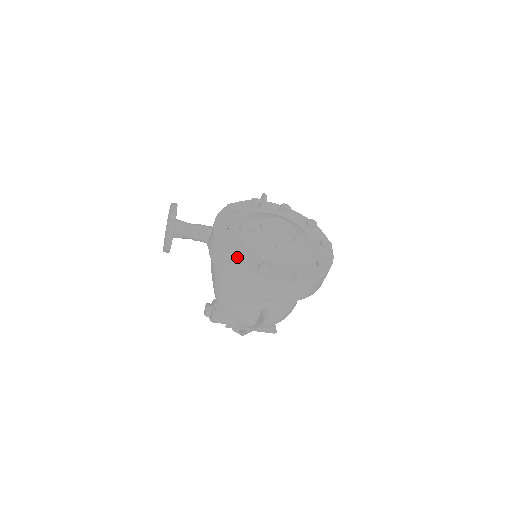
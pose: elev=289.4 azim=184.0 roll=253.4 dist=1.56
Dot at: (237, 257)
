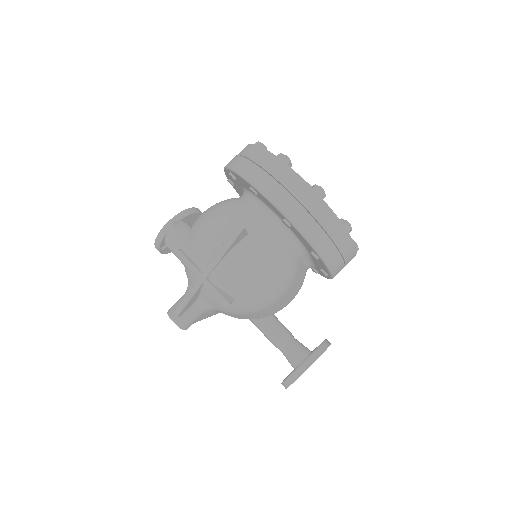
Dot at: occluded
